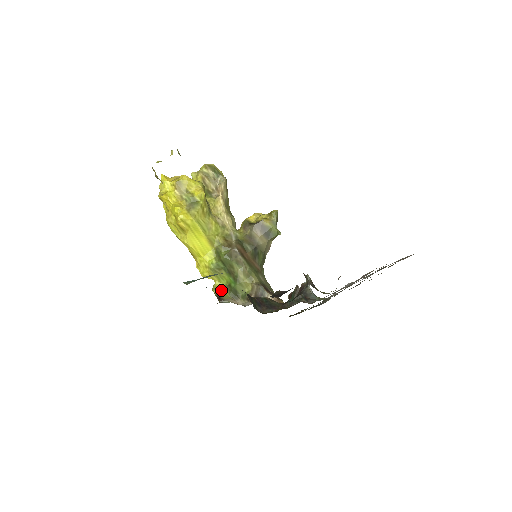
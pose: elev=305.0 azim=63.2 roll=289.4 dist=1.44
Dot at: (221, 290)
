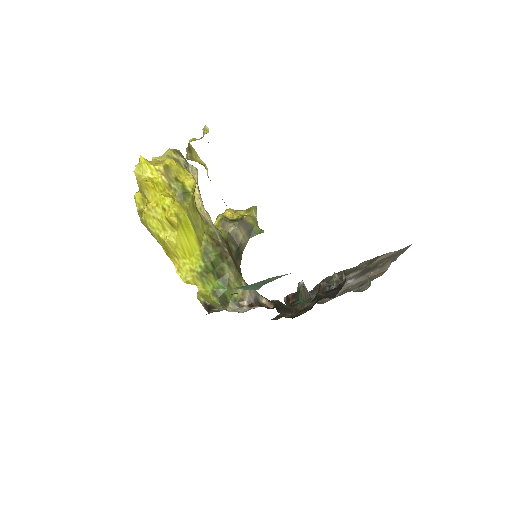
Dot at: (208, 297)
